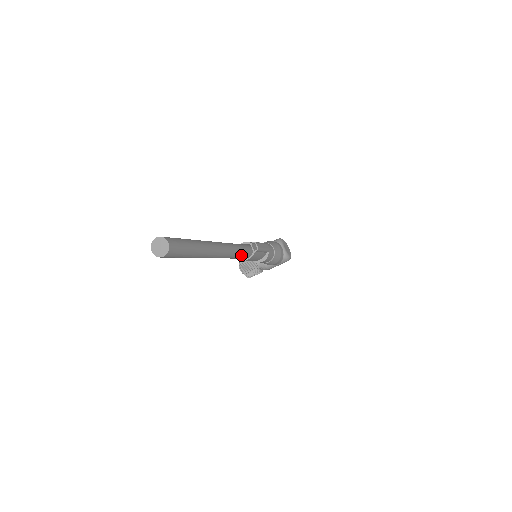
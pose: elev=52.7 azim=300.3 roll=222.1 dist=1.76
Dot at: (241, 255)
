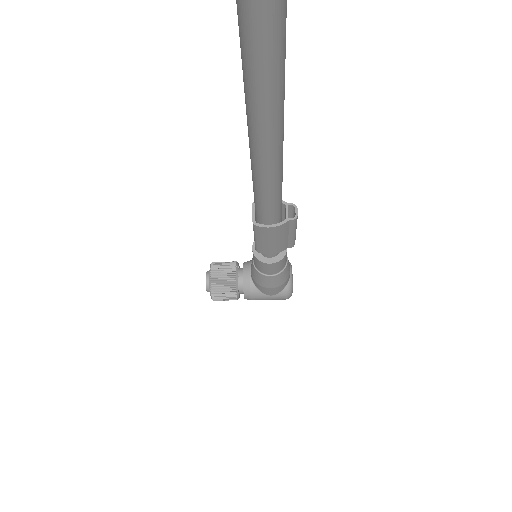
Dot at: (275, 201)
